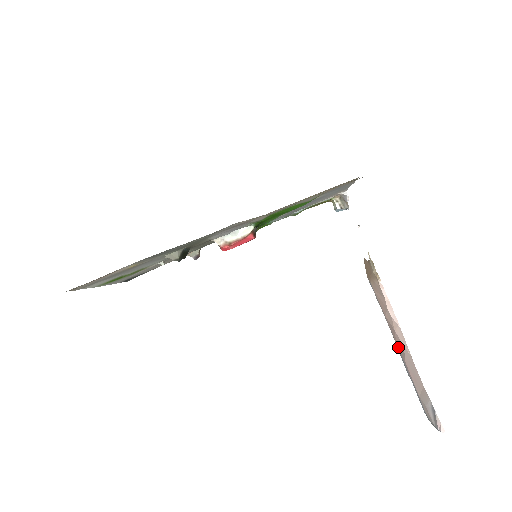
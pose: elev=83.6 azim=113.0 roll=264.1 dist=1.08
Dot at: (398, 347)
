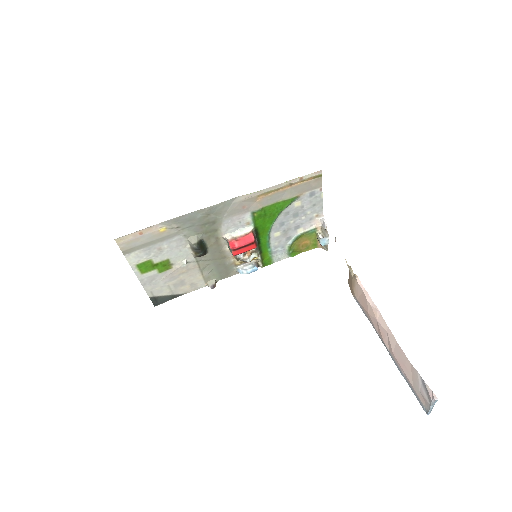
Dot at: (386, 344)
